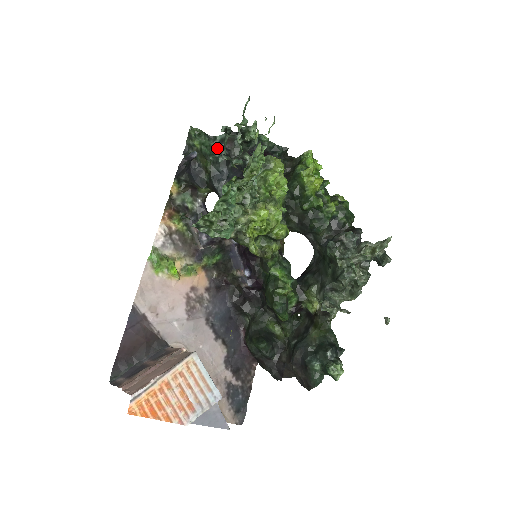
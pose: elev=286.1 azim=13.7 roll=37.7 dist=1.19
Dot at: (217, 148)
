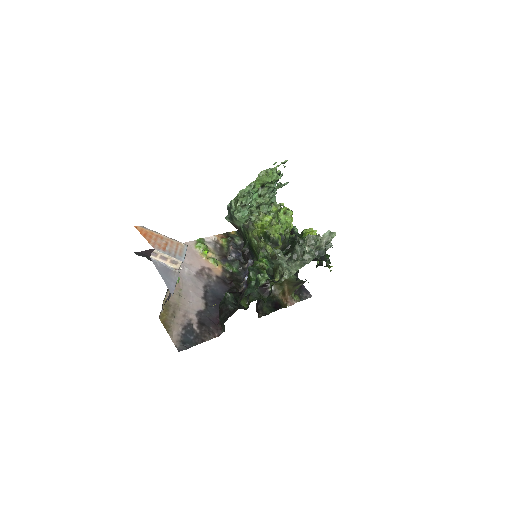
Dot at: occluded
